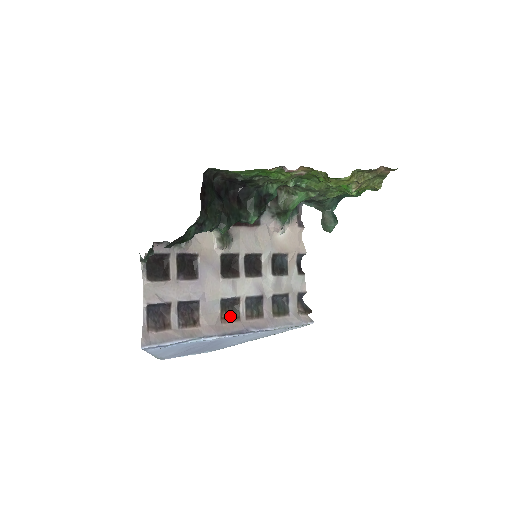
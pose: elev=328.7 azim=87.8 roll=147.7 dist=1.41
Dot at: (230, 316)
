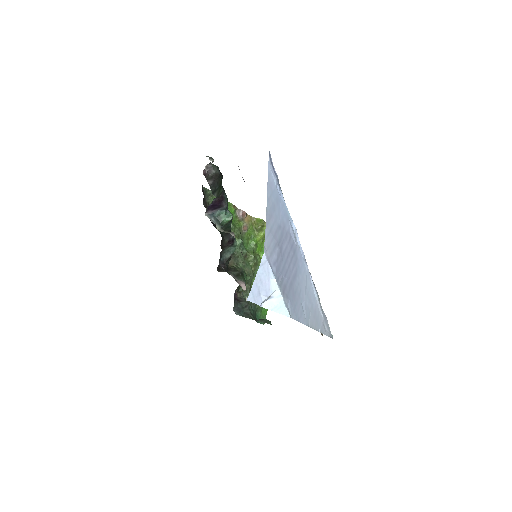
Dot at: occluded
